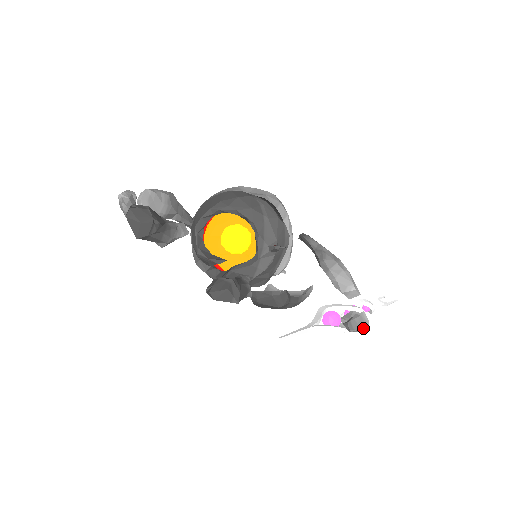
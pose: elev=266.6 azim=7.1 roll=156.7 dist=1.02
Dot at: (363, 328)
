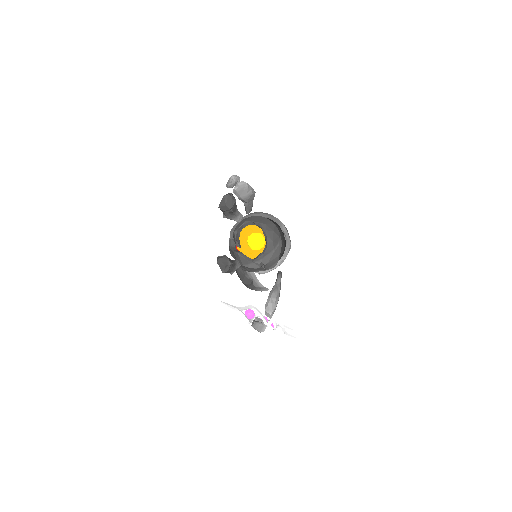
Dot at: (258, 330)
